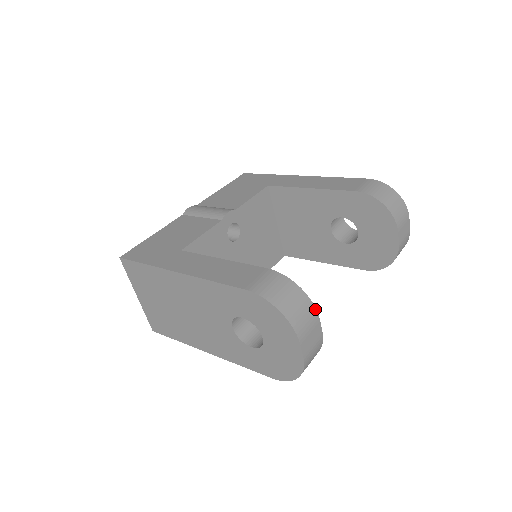
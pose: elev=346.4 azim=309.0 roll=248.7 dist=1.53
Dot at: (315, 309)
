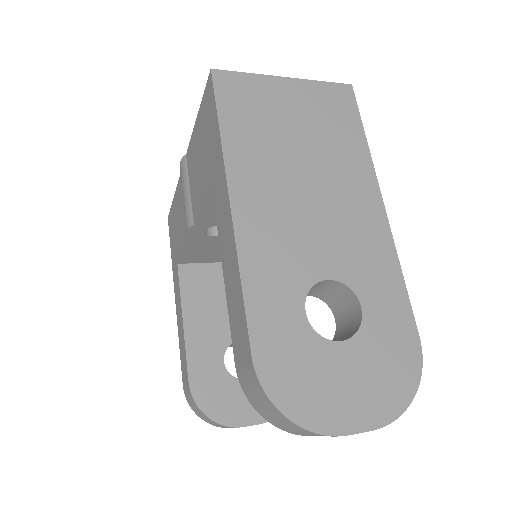
Dot at: (230, 427)
